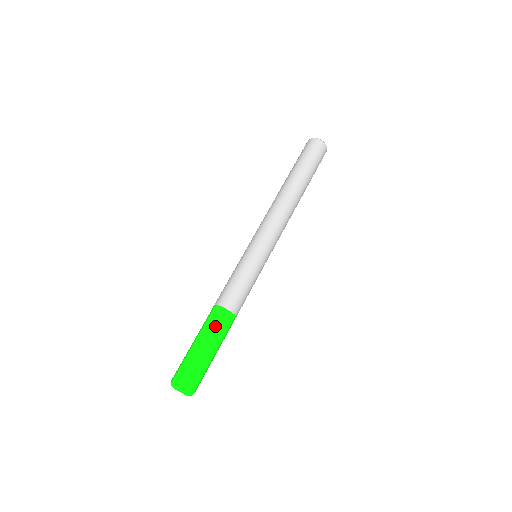
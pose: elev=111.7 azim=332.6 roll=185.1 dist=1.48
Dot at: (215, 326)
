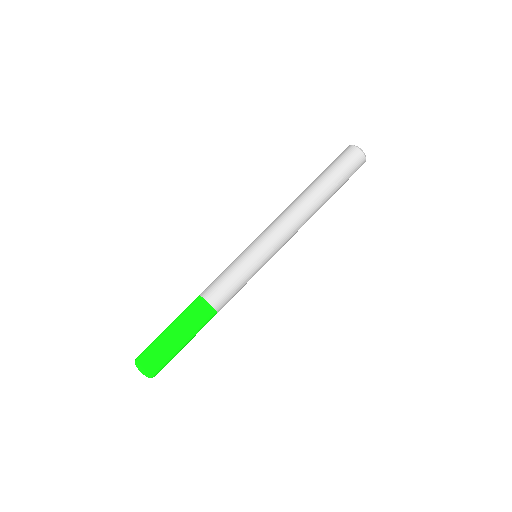
Dot at: (198, 323)
